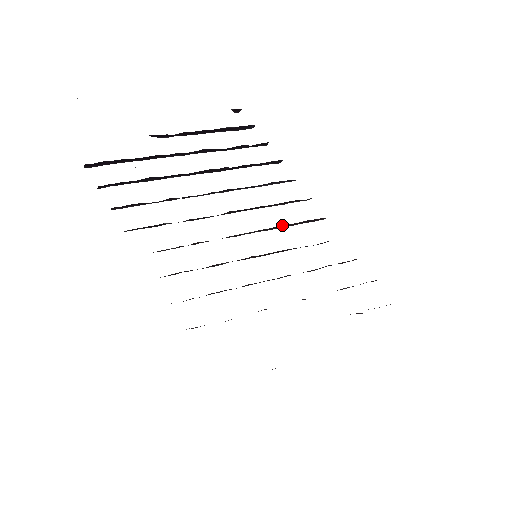
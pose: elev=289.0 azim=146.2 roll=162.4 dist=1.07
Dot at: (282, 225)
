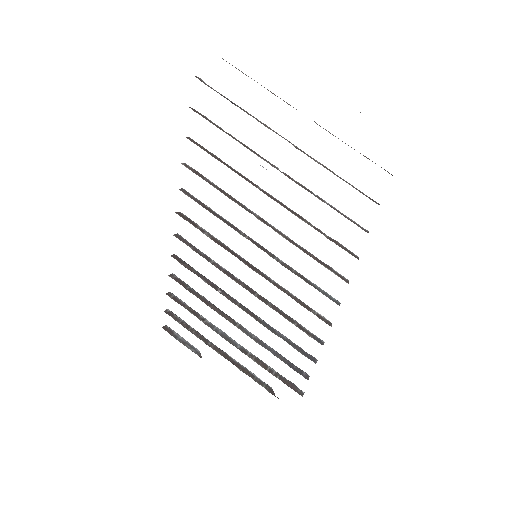
Dot at: occluded
